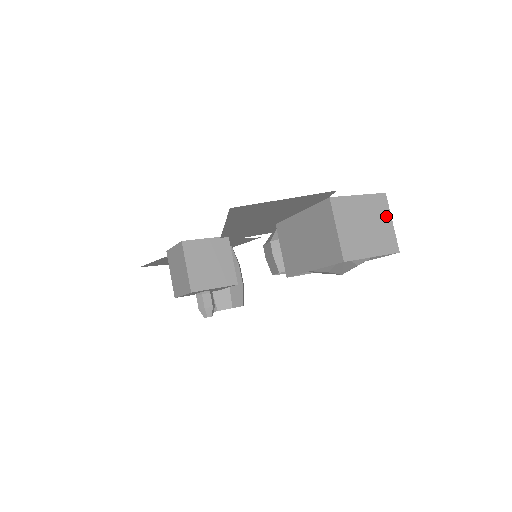
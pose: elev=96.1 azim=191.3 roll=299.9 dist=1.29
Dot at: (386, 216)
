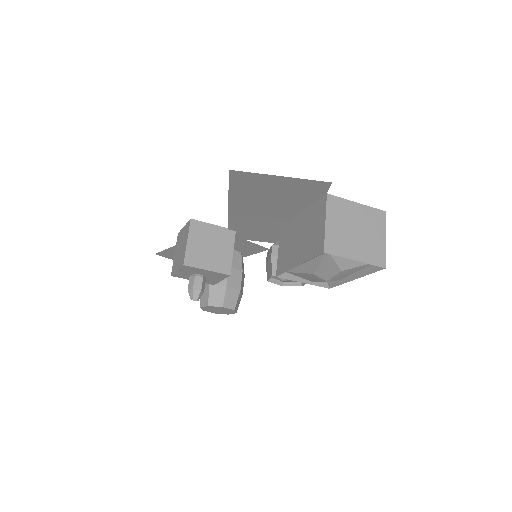
Dot at: (381, 231)
